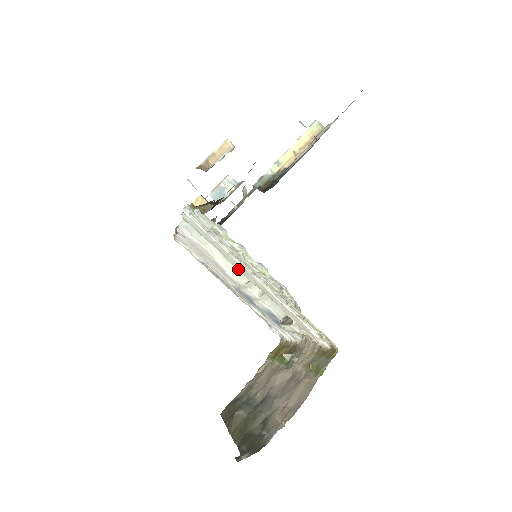
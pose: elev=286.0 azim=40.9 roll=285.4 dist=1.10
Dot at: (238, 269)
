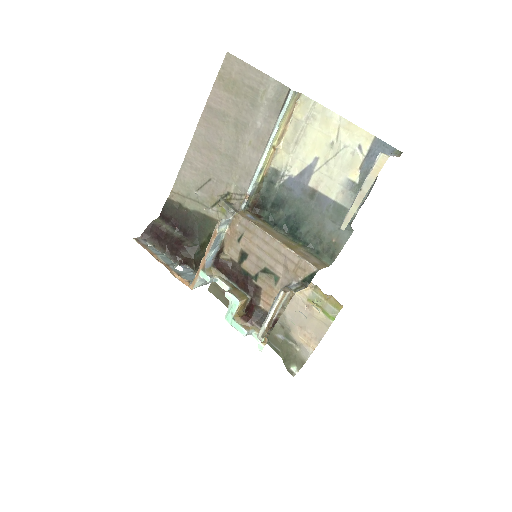
Dot at: occluded
